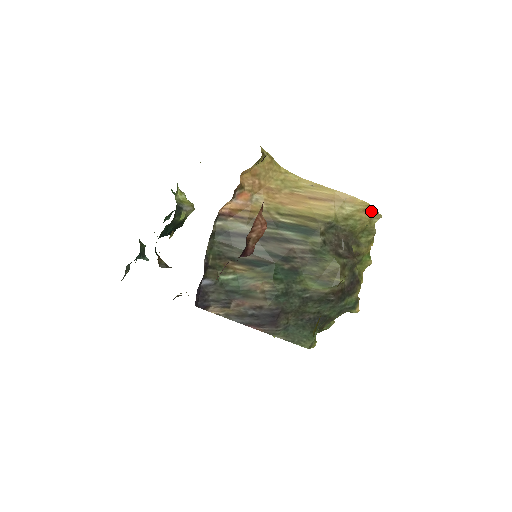
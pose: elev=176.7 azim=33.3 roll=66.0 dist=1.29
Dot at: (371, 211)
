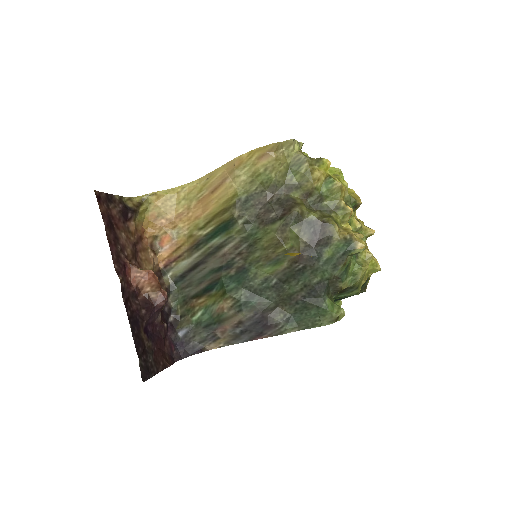
Dot at: (268, 151)
